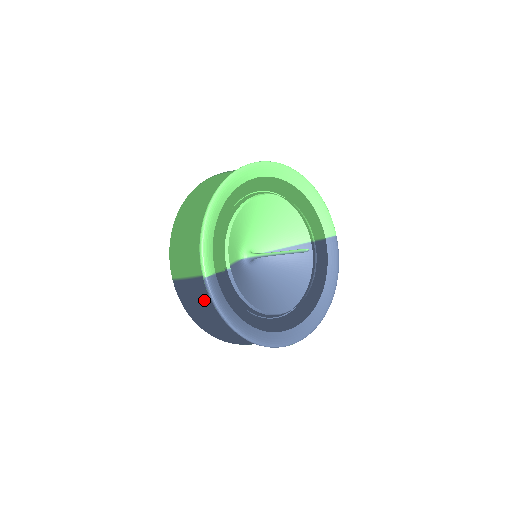
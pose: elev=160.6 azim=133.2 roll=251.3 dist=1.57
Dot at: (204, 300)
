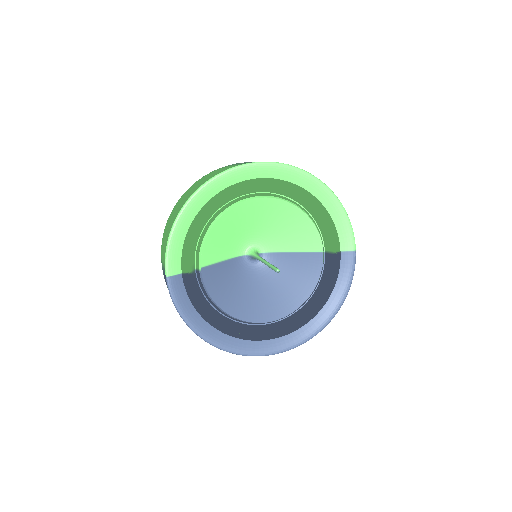
Dot at: occluded
